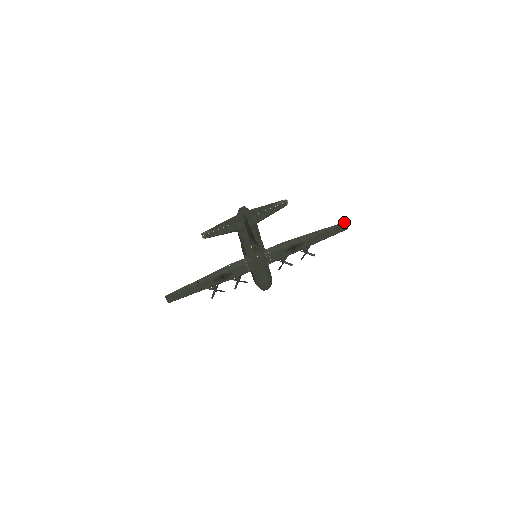
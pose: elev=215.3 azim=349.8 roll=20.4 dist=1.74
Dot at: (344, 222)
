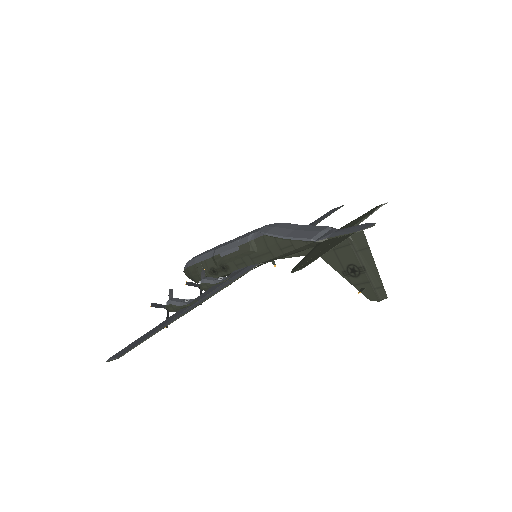
Dot at: (343, 205)
